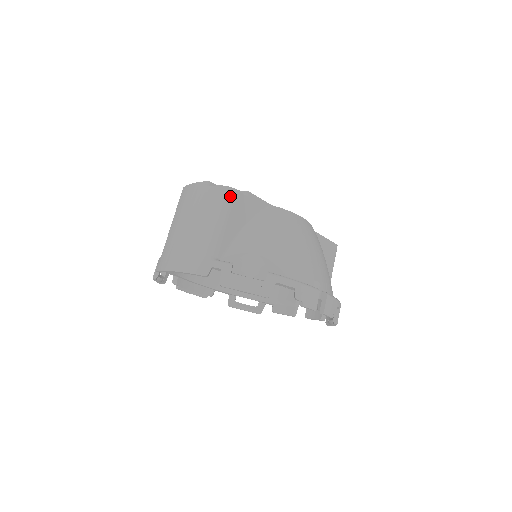
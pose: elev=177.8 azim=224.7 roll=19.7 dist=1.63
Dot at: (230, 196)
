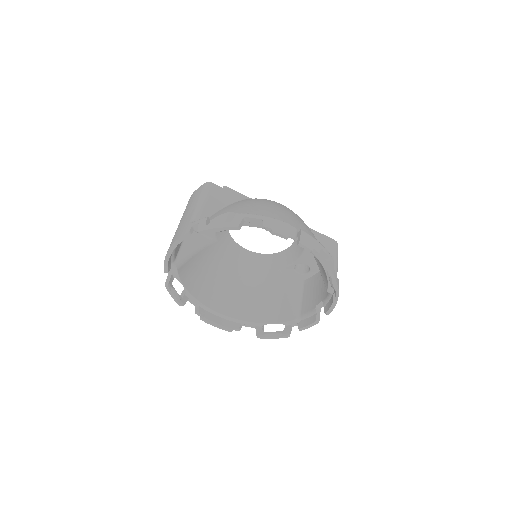
Dot at: (208, 187)
